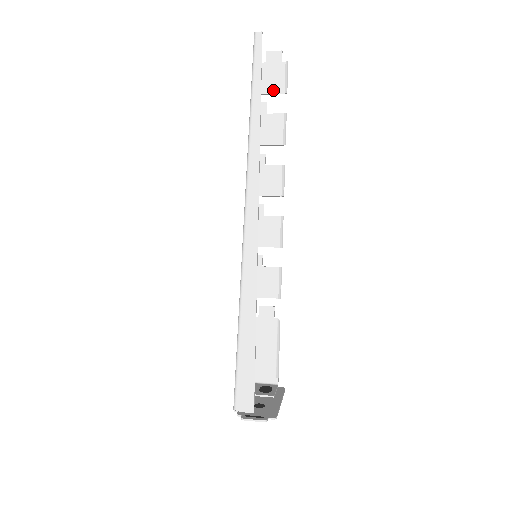
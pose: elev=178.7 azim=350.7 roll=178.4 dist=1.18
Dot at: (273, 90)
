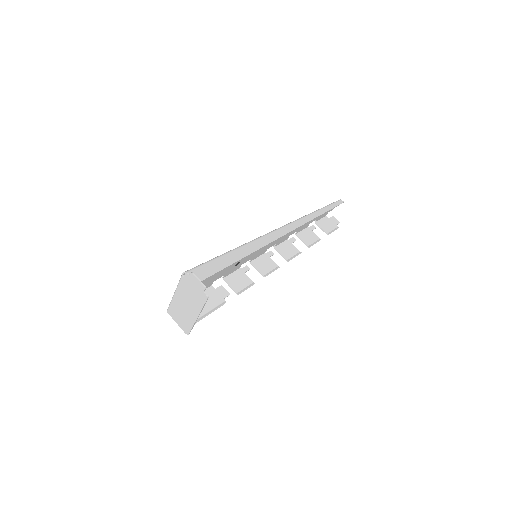
Dot at: (323, 228)
